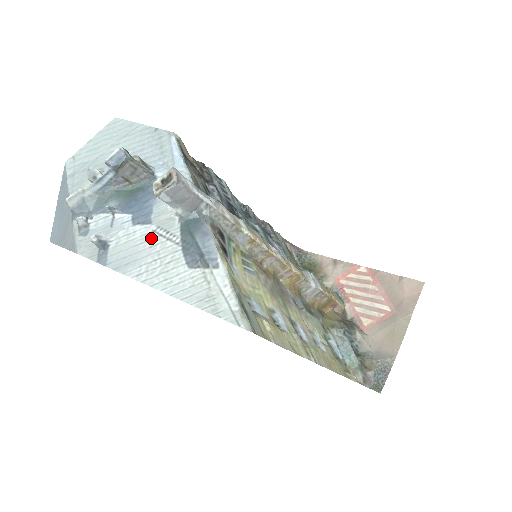
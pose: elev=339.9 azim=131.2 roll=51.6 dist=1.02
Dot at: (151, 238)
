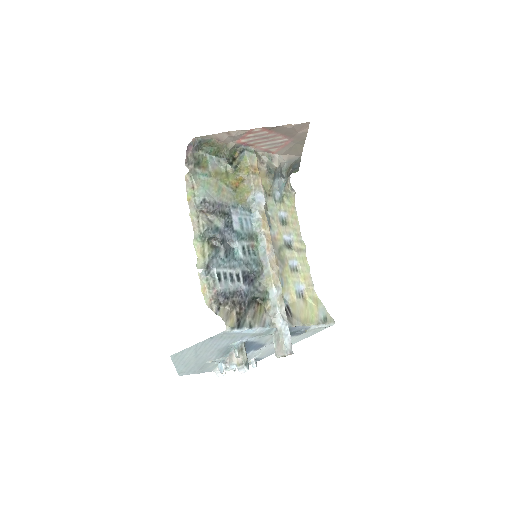
Dot at: (272, 345)
